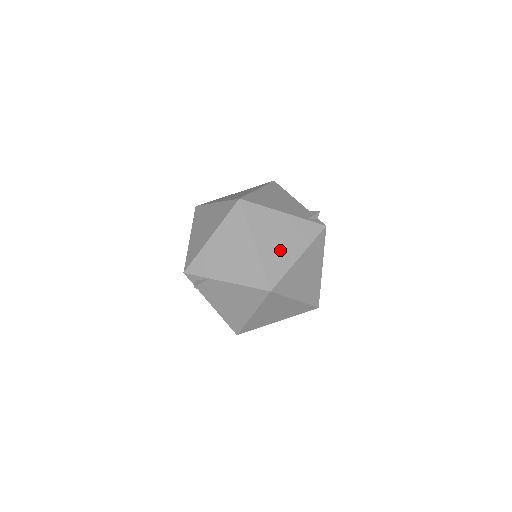
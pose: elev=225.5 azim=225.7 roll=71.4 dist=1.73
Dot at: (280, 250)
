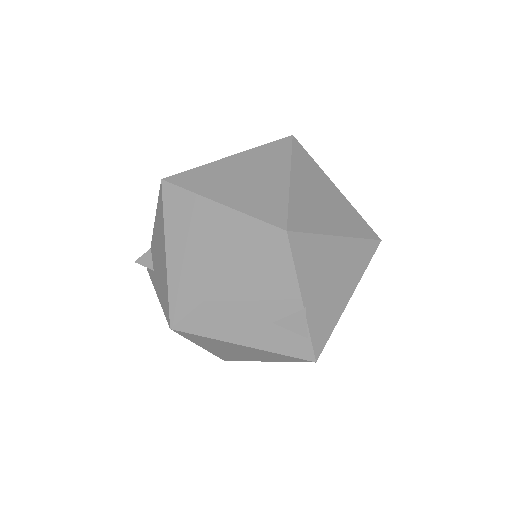
Dot at: occluded
